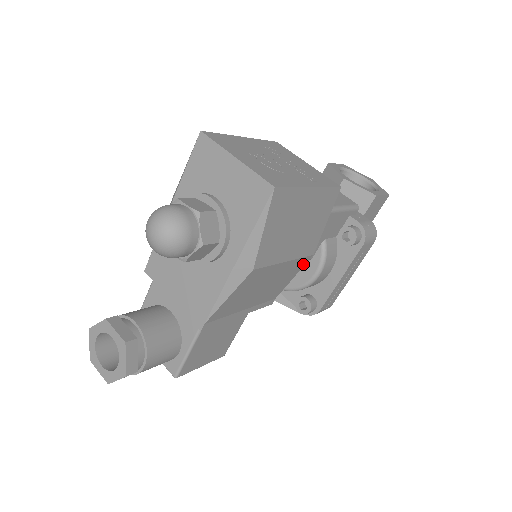
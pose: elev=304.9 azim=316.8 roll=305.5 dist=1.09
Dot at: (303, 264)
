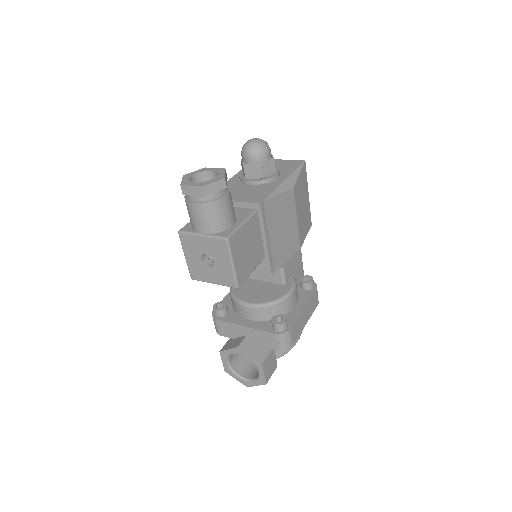
Dot at: (295, 250)
